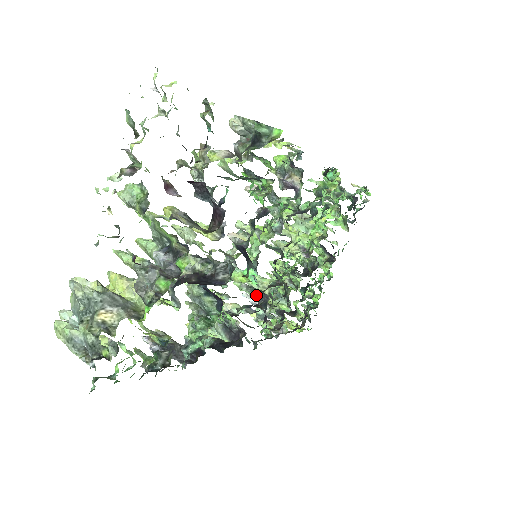
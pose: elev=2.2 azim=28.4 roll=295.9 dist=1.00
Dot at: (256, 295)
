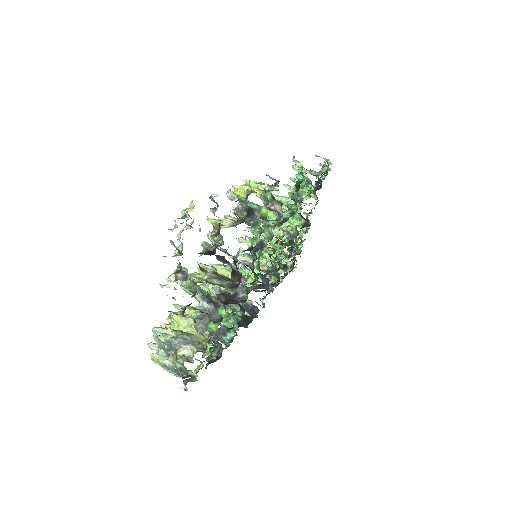
Dot at: occluded
